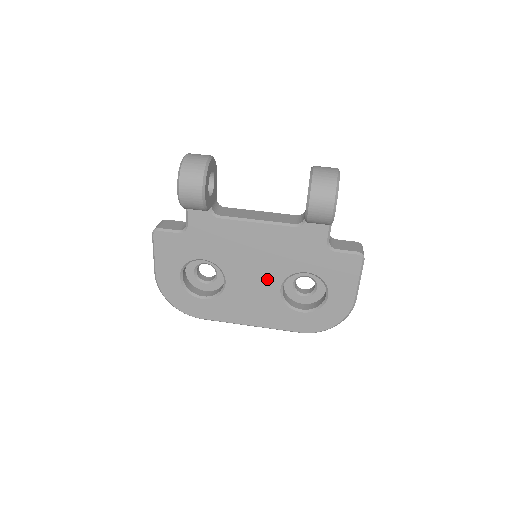
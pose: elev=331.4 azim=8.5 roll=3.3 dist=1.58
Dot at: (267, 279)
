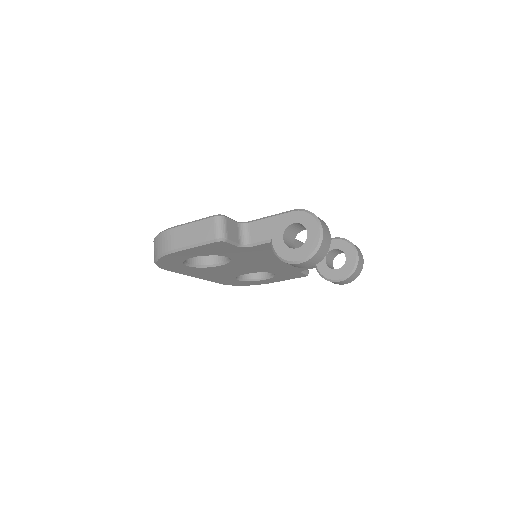
Dot at: (248, 270)
